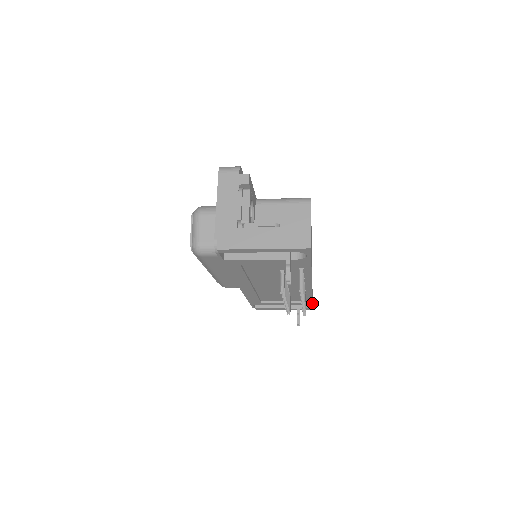
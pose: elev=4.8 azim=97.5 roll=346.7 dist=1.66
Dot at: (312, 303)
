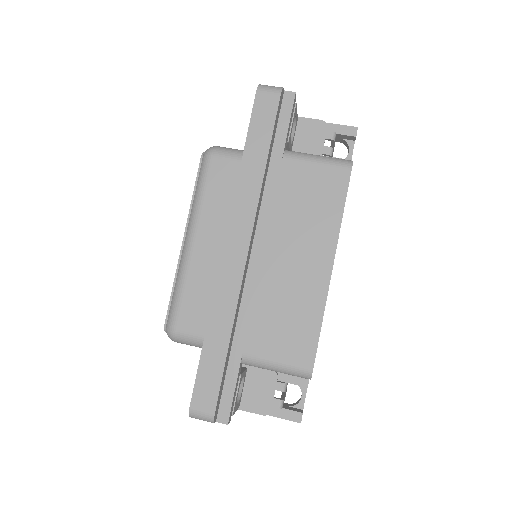
Dot at: occluded
